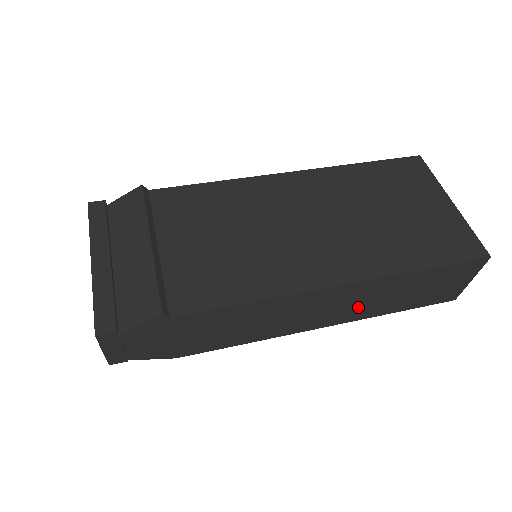
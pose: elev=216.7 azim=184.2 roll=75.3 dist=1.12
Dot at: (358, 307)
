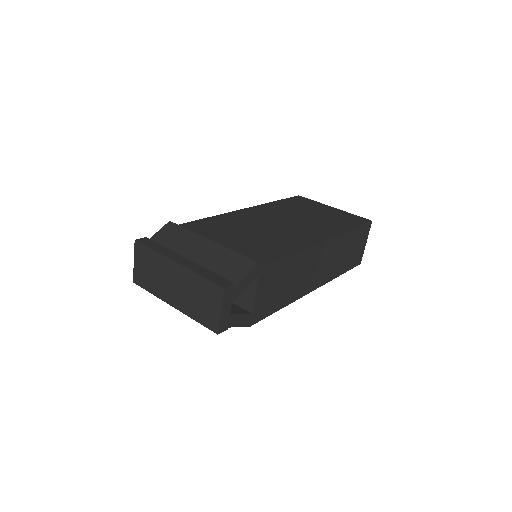
Dot at: (329, 267)
